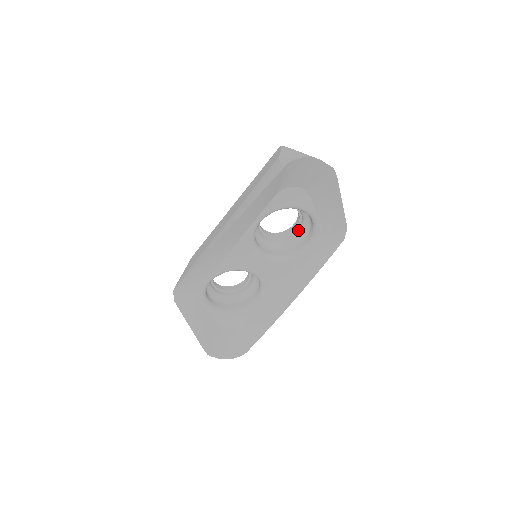
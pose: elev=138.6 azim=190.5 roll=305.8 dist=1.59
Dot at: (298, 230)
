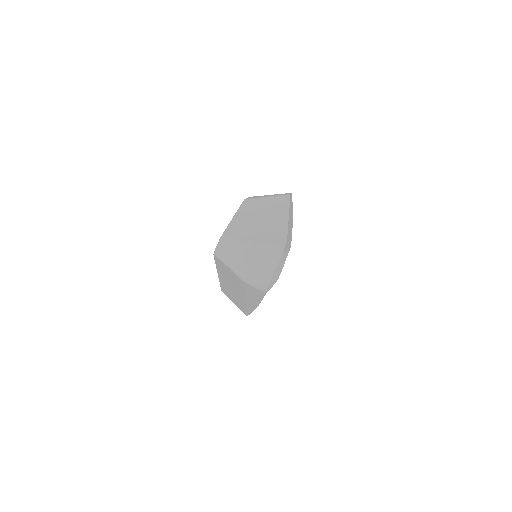
Dot at: occluded
